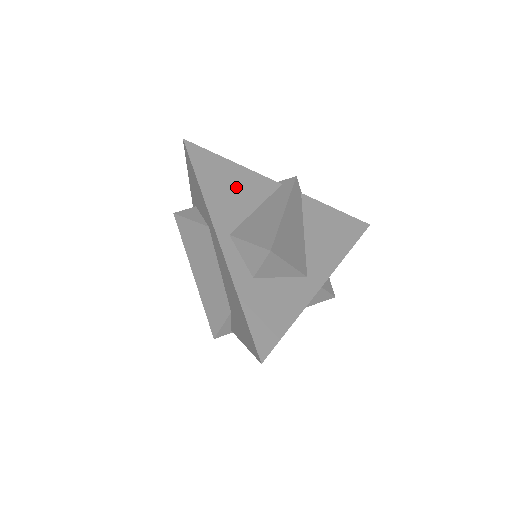
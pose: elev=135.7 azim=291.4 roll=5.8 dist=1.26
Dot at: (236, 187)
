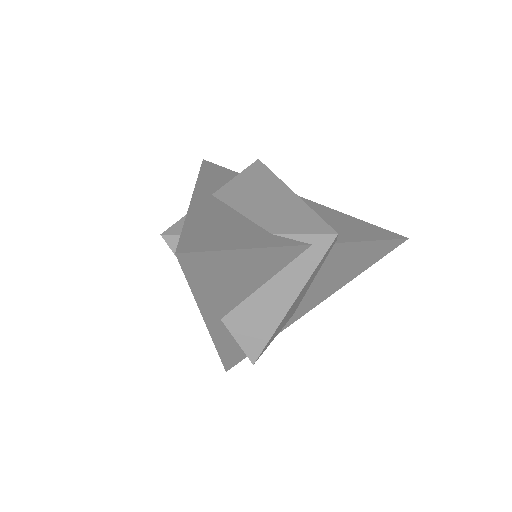
Dot at: (243, 276)
